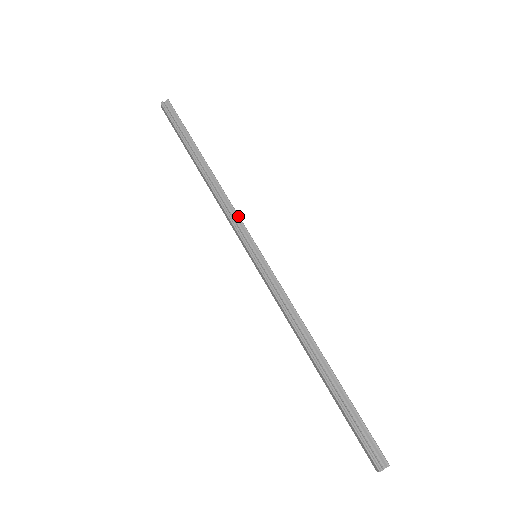
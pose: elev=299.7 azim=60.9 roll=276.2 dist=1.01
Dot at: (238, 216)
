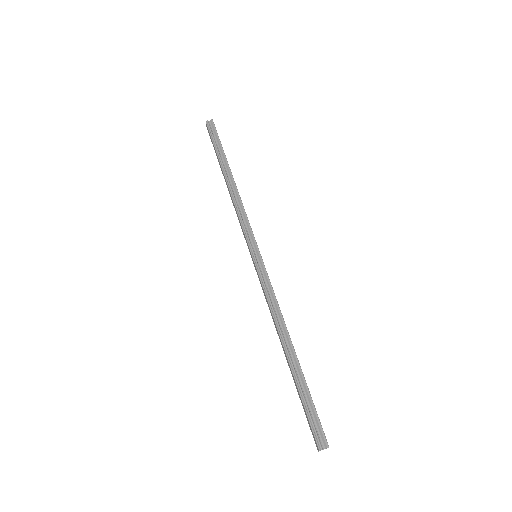
Dot at: (248, 221)
